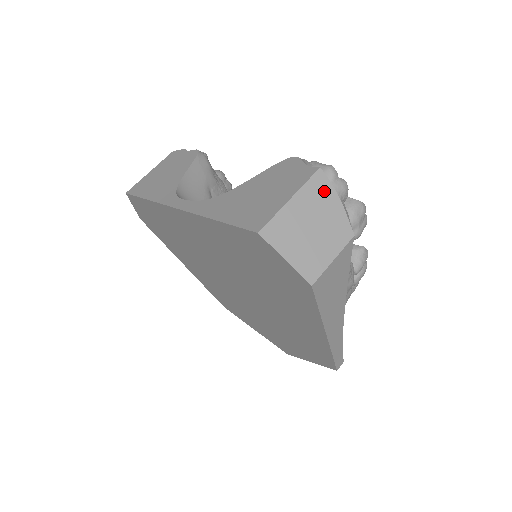
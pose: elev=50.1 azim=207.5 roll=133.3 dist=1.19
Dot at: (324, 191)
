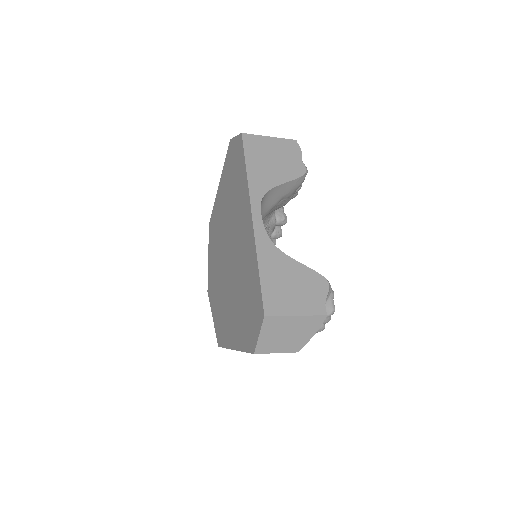
Dot at: (314, 326)
